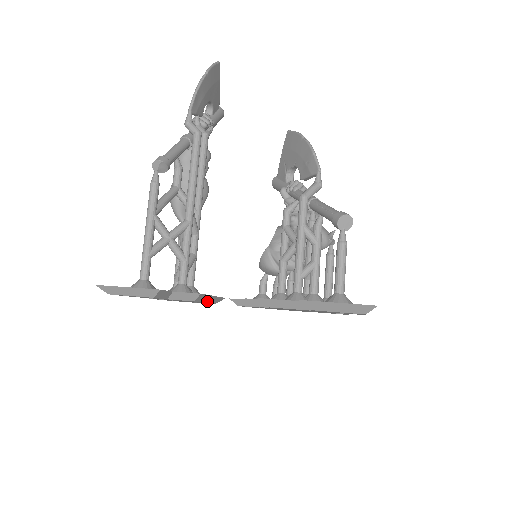
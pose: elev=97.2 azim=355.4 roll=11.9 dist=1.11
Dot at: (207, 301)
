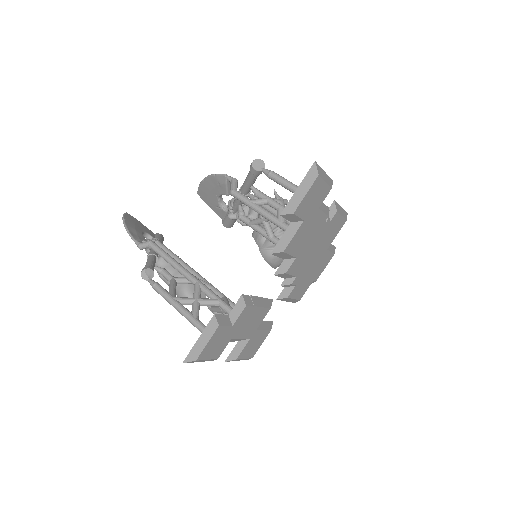
Dot at: (258, 305)
